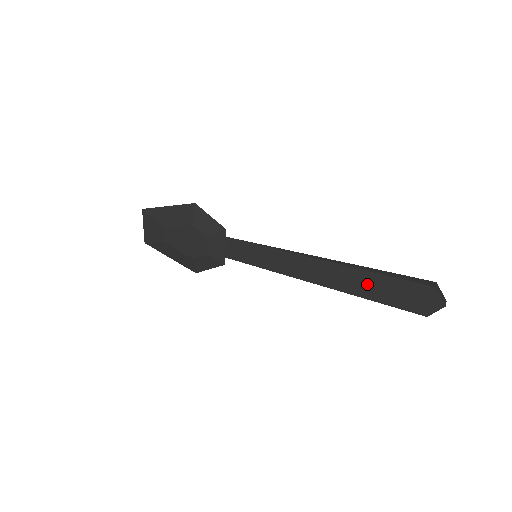
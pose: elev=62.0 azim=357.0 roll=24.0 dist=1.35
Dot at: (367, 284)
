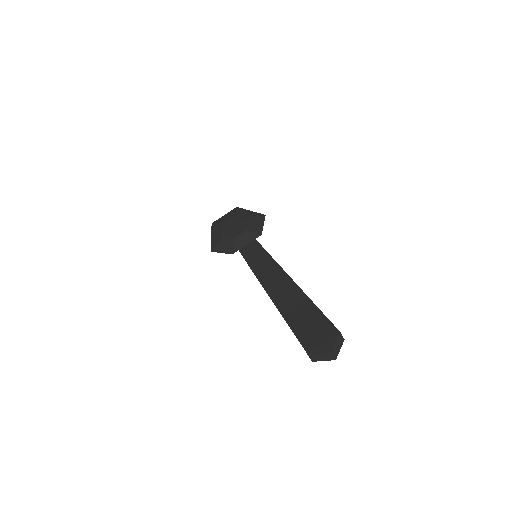
Dot at: (297, 306)
